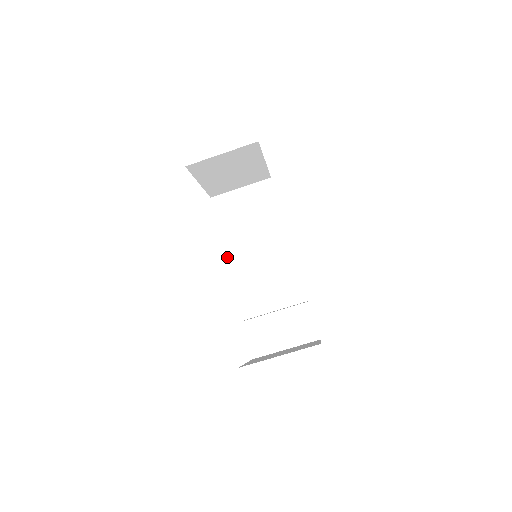
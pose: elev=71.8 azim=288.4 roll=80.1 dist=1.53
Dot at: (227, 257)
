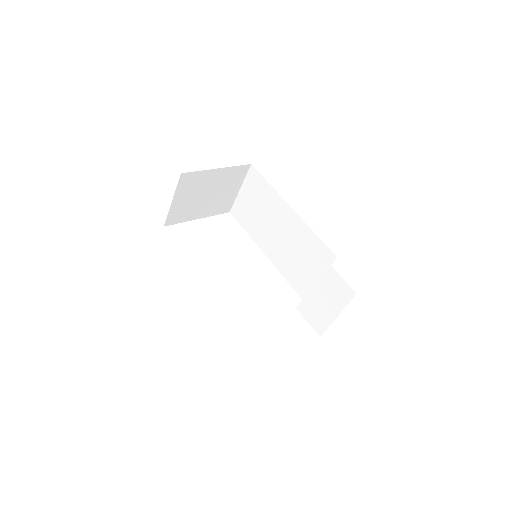
Dot at: occluded
